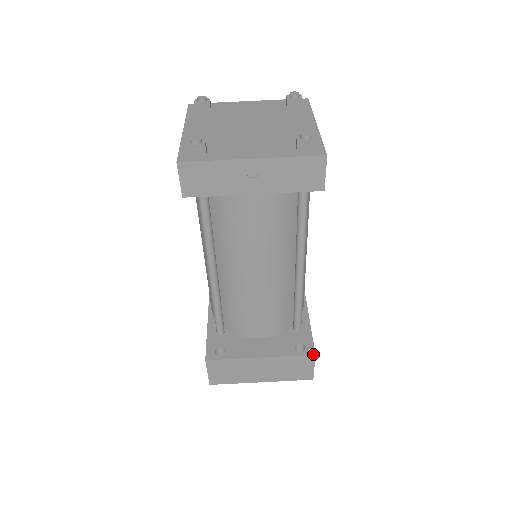
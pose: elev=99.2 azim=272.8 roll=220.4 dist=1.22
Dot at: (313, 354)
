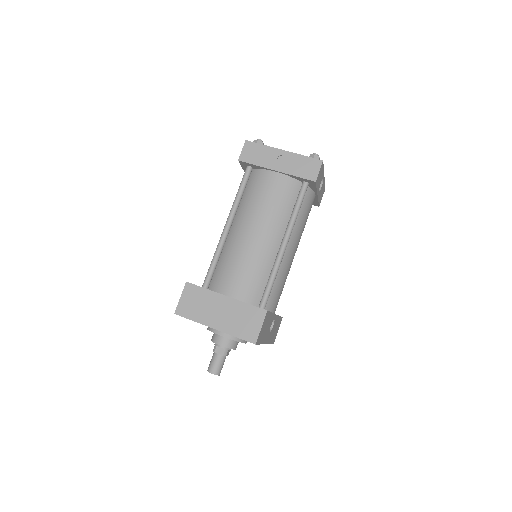
Dot at: (266, 310)
